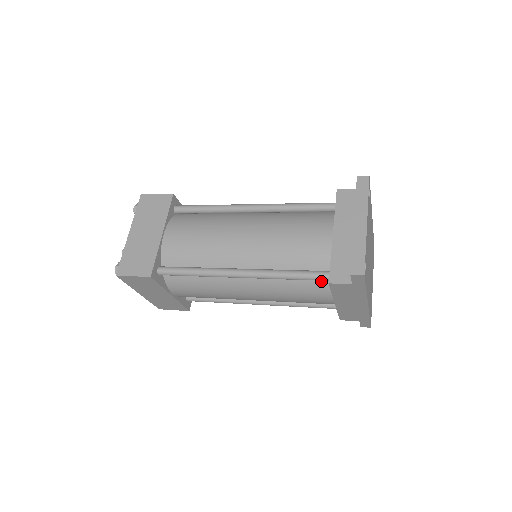
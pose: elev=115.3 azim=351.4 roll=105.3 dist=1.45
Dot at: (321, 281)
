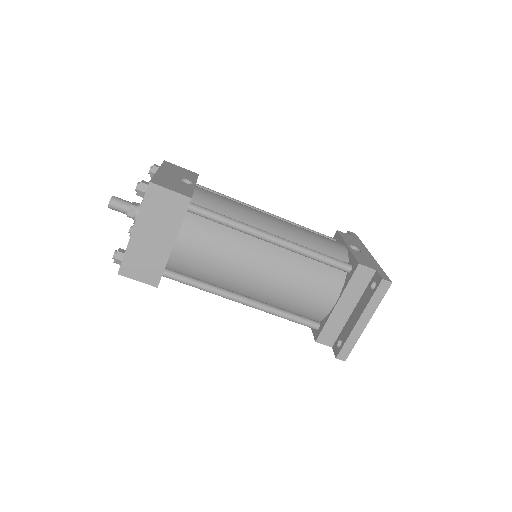
Dot at: occluded
